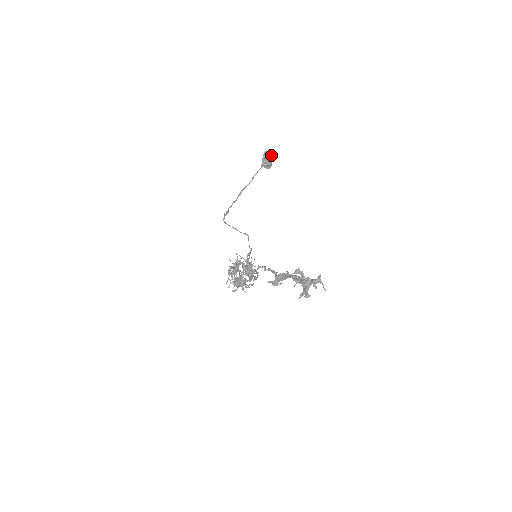
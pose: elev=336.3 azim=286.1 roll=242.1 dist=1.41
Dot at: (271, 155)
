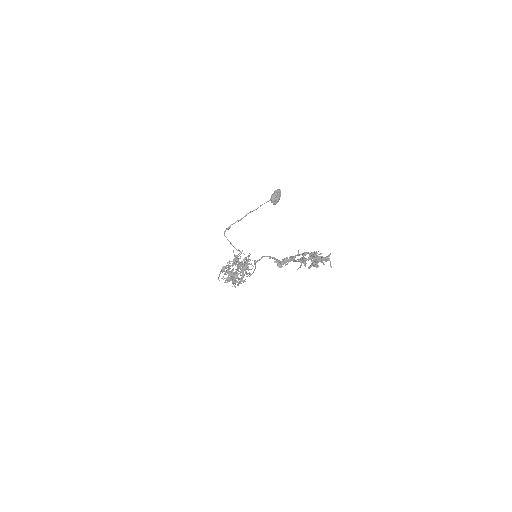
Dot at: occluded
